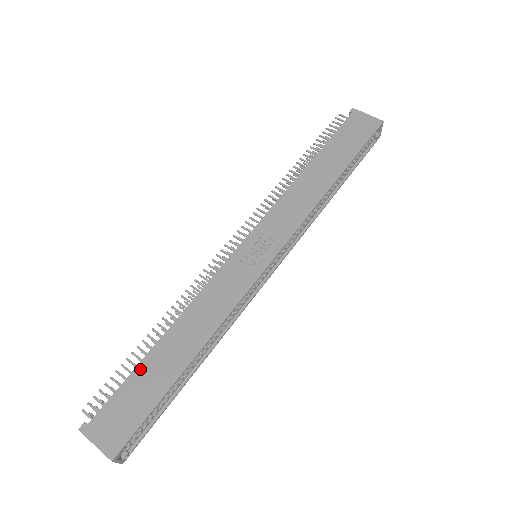
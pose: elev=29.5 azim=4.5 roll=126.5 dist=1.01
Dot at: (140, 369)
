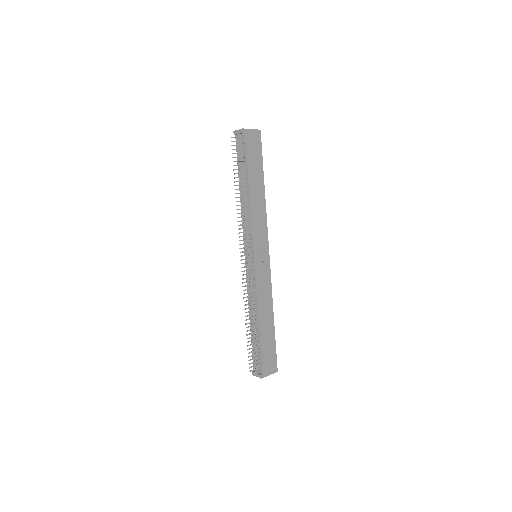
Dot at: (262, 342)
